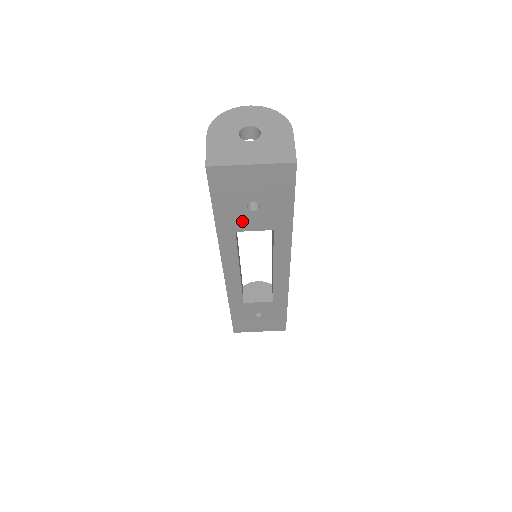
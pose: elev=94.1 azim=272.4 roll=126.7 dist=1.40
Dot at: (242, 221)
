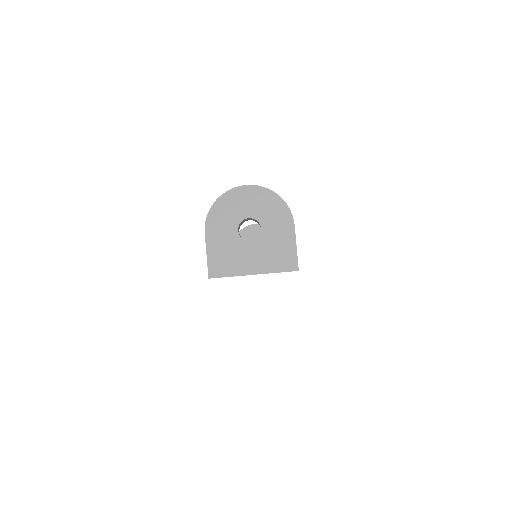
Dot at: occluded
